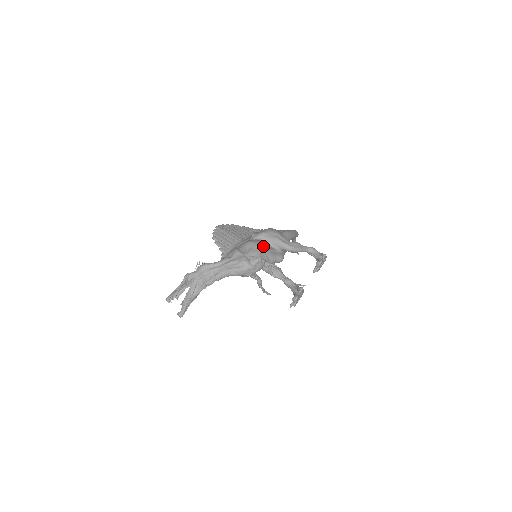
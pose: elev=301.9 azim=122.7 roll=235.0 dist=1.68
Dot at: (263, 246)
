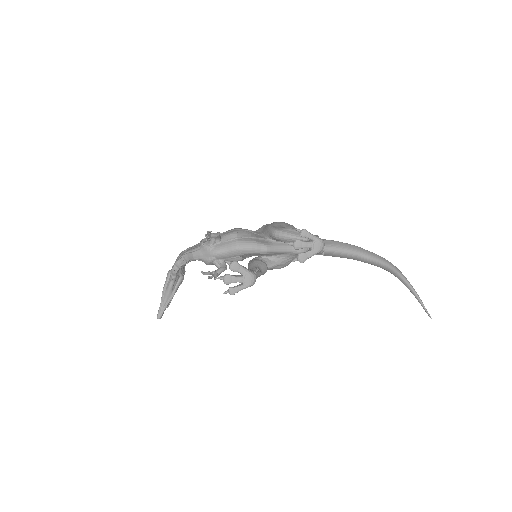
Dot at: (243, 231)
